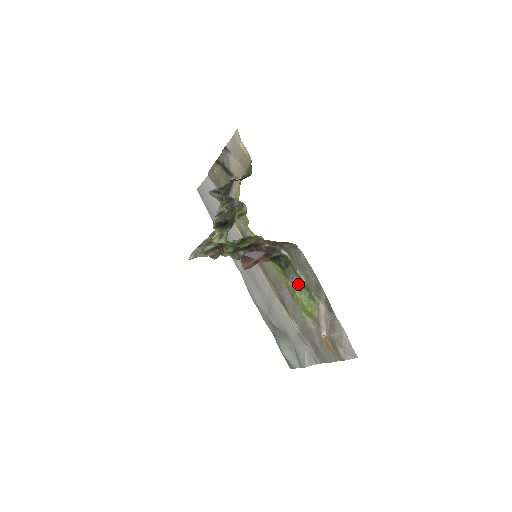
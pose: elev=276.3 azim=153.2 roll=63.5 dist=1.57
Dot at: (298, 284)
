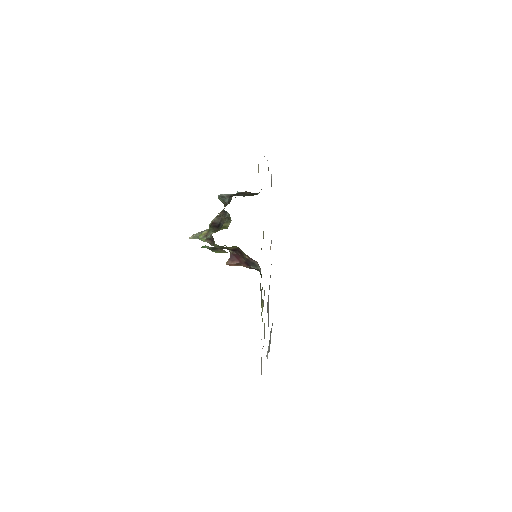
Dot at: occluded
